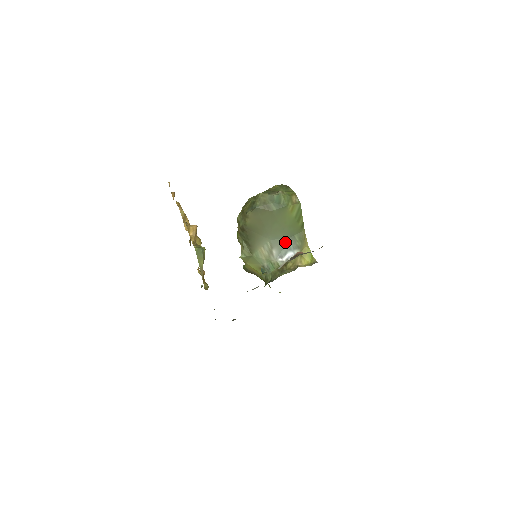
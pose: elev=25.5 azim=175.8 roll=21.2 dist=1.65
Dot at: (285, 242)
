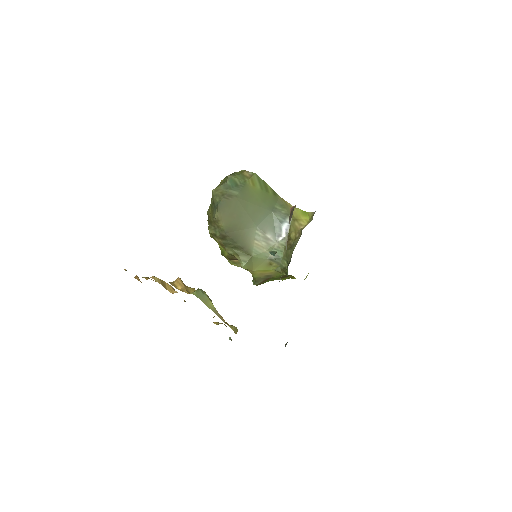
Dot at: (271, 219)
